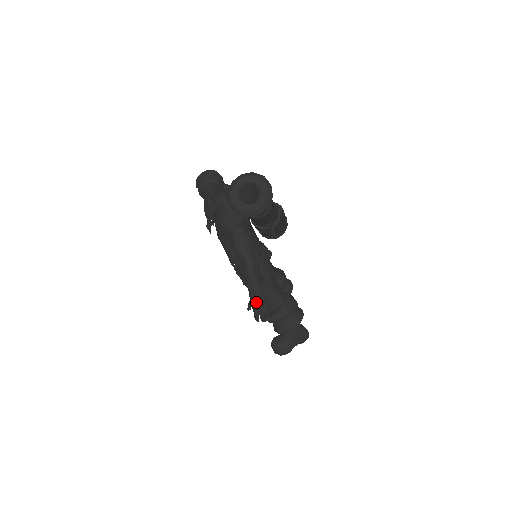
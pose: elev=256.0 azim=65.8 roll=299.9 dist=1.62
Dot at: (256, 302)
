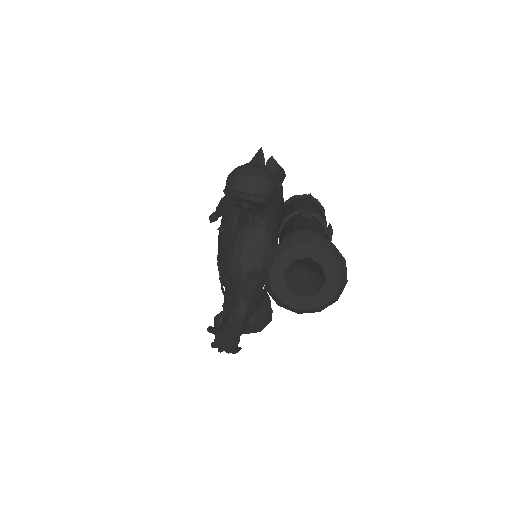
Dot at: (223, 342)
